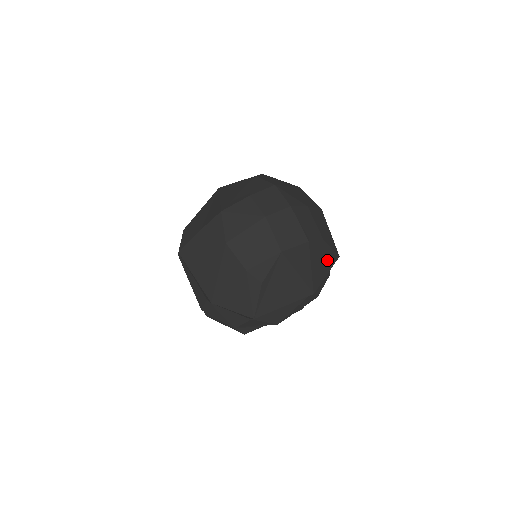
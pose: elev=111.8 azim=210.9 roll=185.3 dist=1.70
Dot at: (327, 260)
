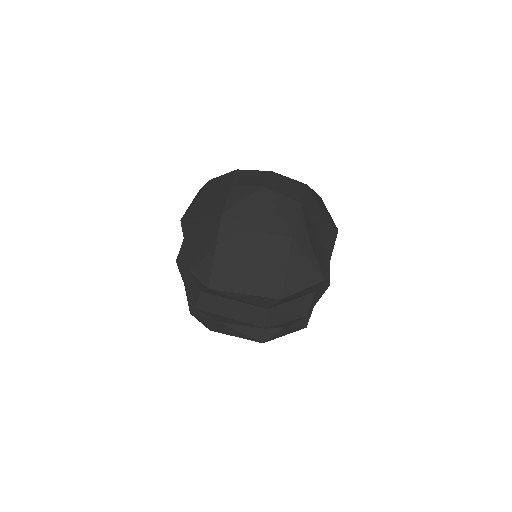
Dot at: occluded
